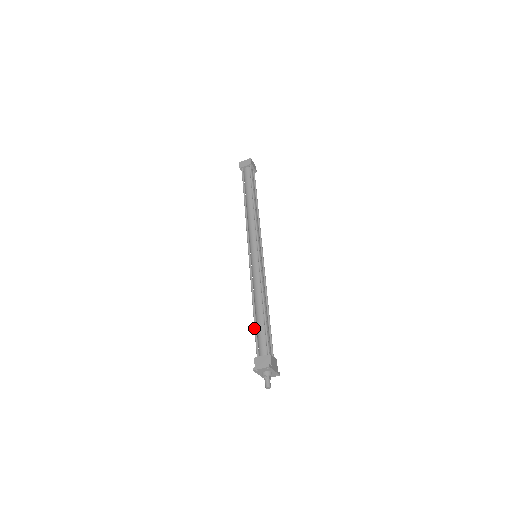
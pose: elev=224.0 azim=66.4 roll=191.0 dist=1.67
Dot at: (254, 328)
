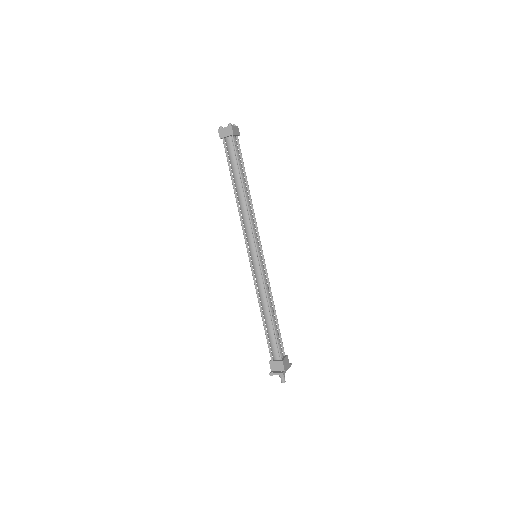
Dot at: (265, 334)
